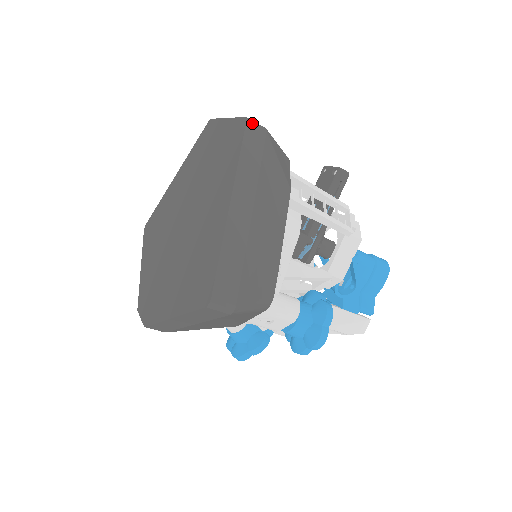
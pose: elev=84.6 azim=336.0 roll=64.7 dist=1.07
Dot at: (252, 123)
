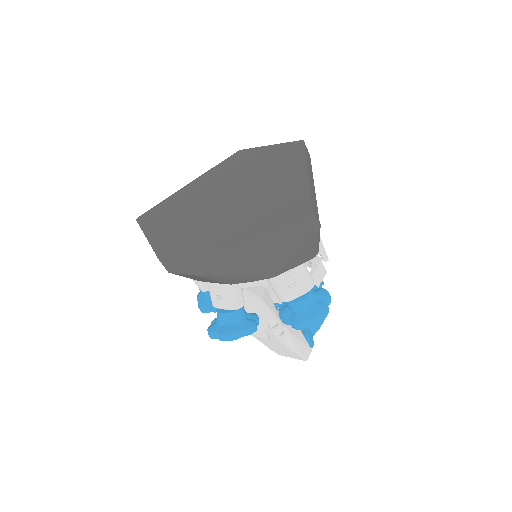
Dot at: (305, 145)
